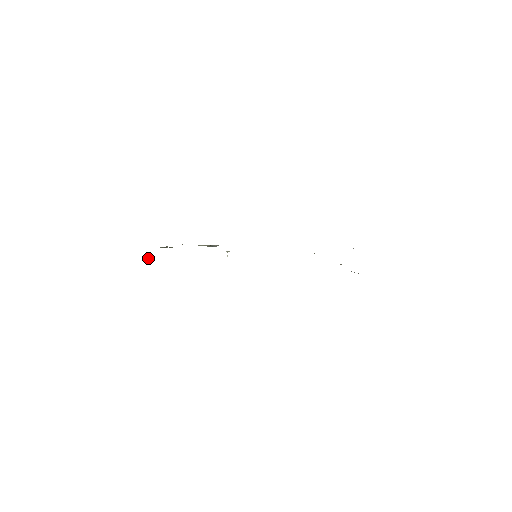
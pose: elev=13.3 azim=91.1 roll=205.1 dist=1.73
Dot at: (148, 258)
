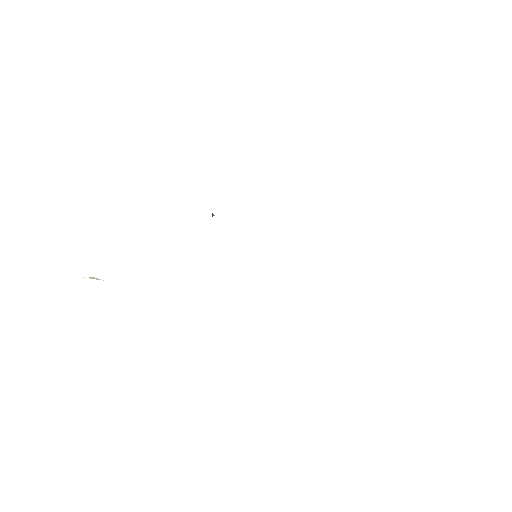
Dot at: (92, 278)
